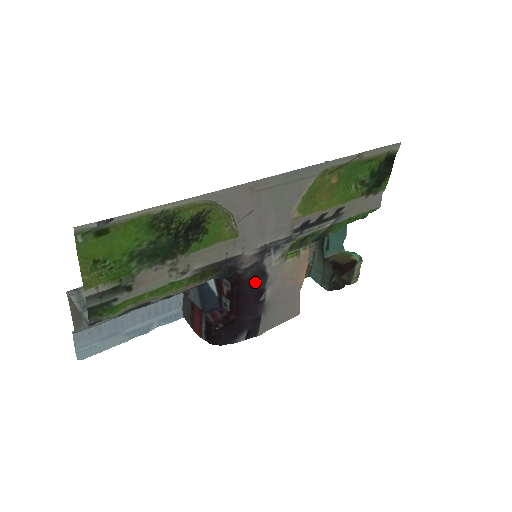
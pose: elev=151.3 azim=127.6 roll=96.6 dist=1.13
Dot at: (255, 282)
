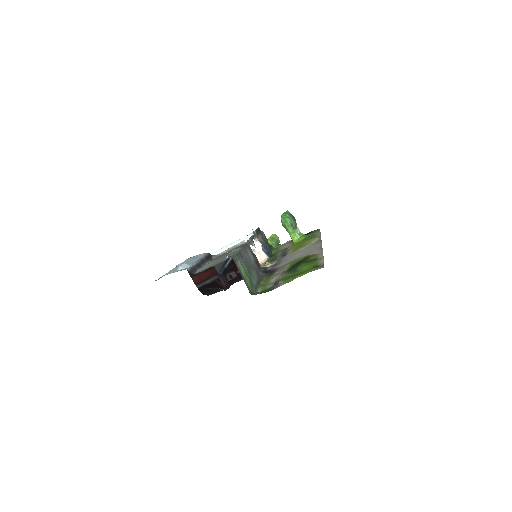
Dot at: occluded
